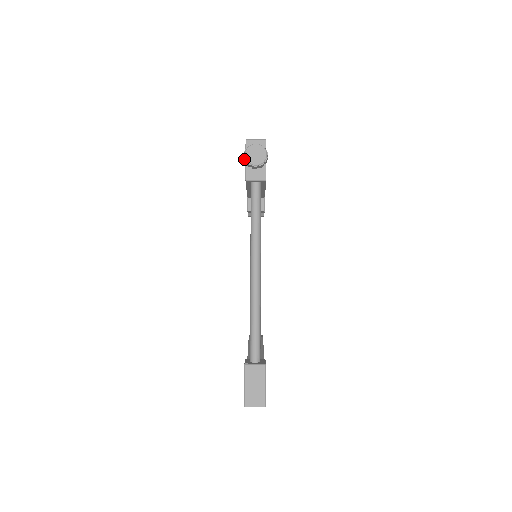
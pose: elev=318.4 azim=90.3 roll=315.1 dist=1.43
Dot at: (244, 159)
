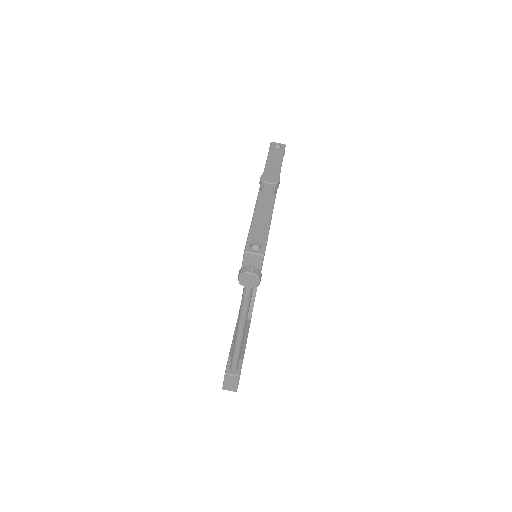
Dot at: (238, 278)
